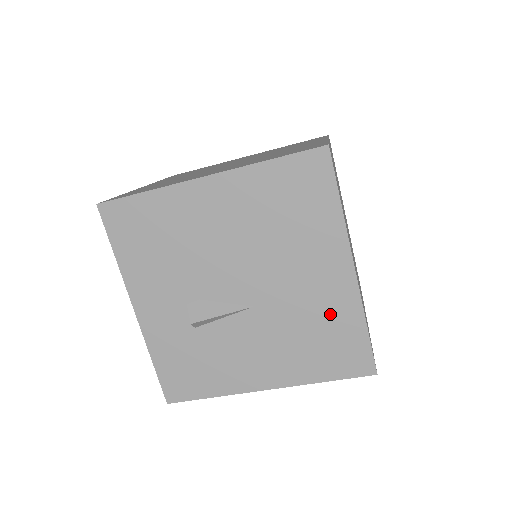
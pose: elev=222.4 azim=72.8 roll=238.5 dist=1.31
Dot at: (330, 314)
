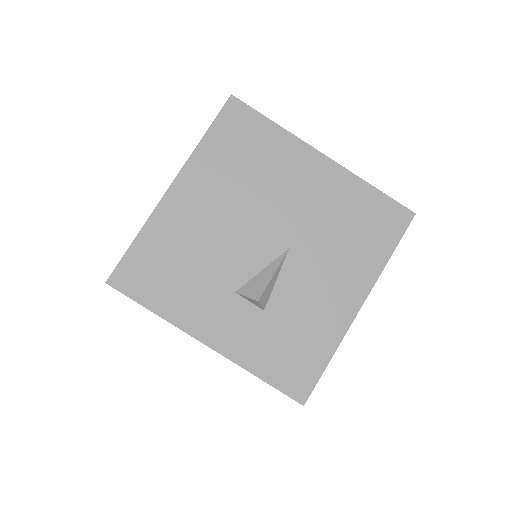
Dot at: (342, 202)
